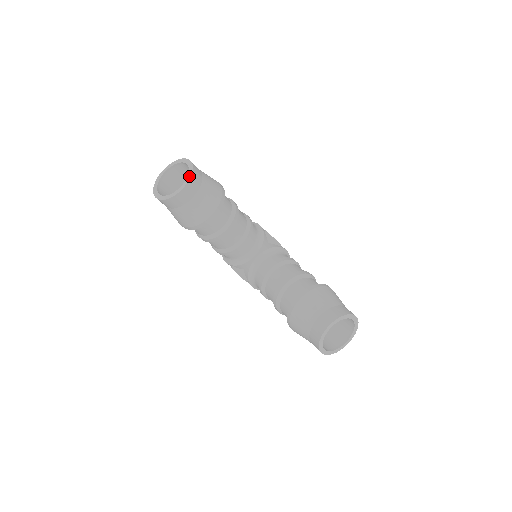
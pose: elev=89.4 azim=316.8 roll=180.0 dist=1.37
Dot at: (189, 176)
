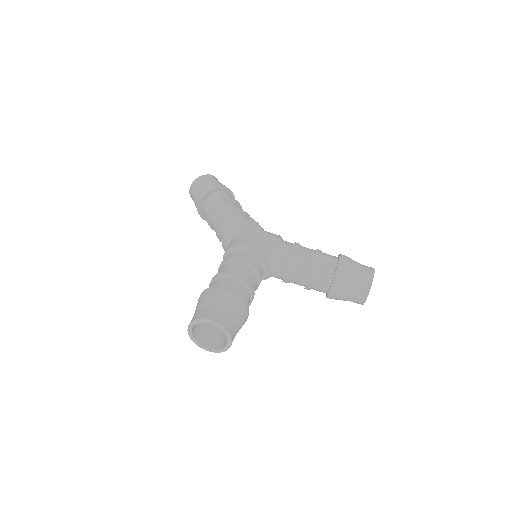
Dot at: (227, 334)
